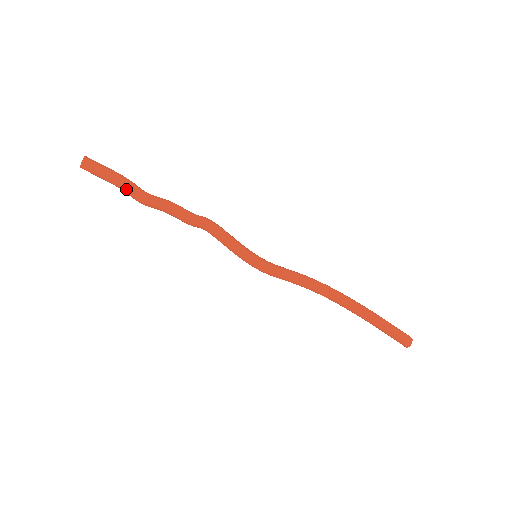
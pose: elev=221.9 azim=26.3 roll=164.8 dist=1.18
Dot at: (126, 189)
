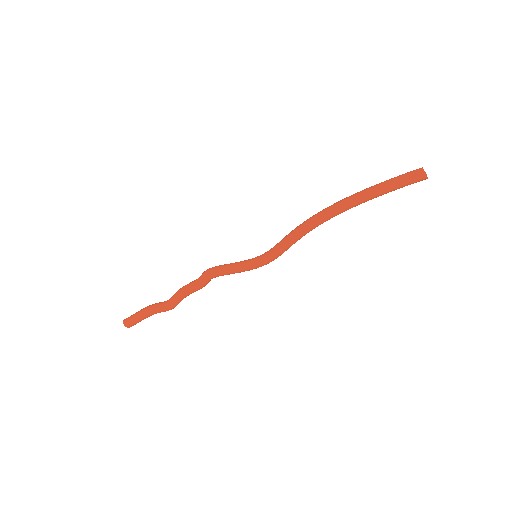
Dot at: occluded
